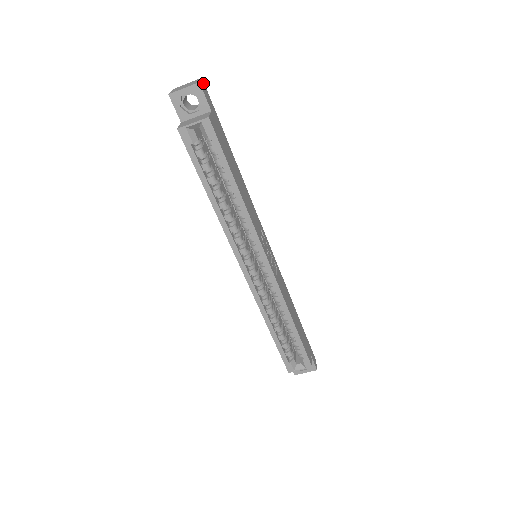
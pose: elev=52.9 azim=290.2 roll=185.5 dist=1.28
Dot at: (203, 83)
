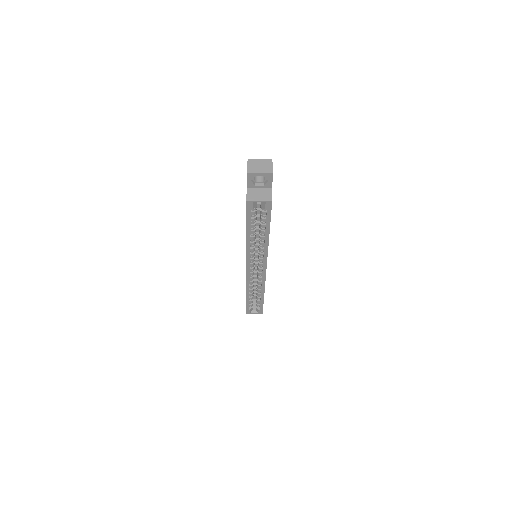
Dot at: occluded
